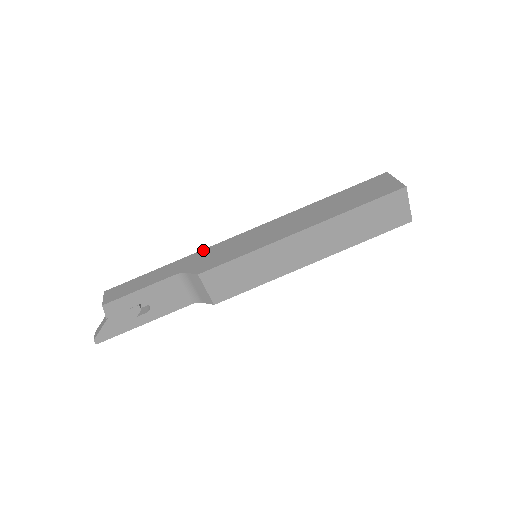
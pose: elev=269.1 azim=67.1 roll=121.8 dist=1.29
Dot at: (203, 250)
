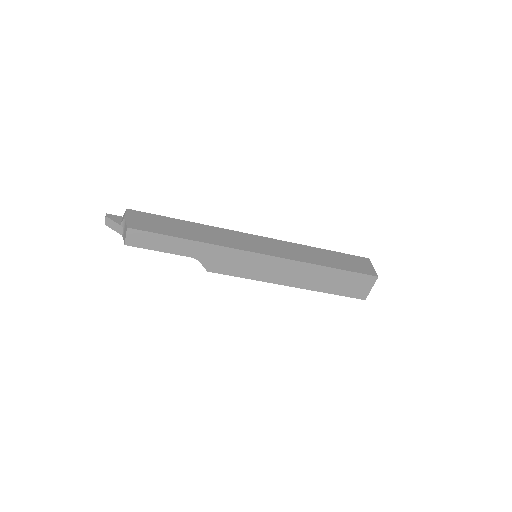
Dot at: (223, 248)
